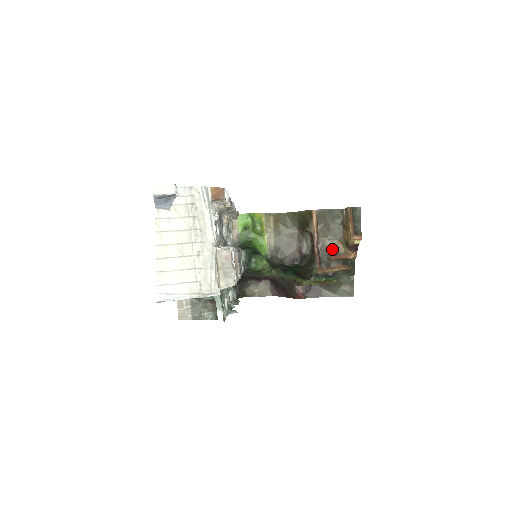
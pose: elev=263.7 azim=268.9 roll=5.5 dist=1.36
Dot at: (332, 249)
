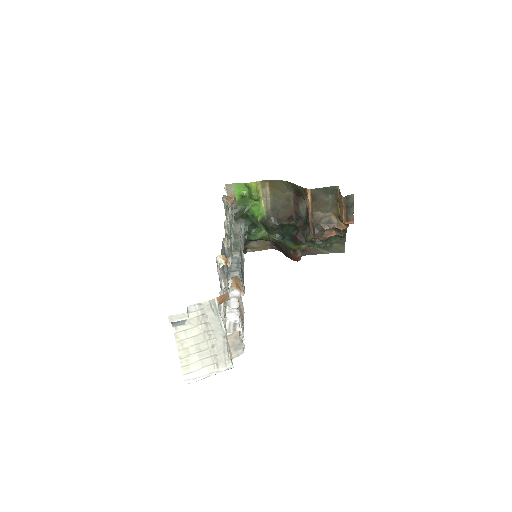
Dot at: (326, 220)
